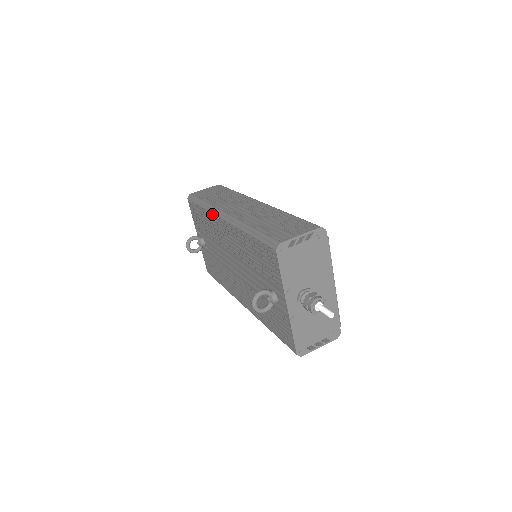
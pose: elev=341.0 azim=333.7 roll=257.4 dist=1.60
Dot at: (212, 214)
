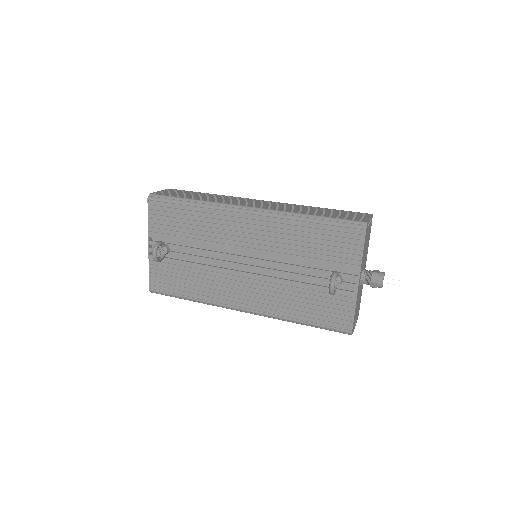
Dot at: (220, 210)
